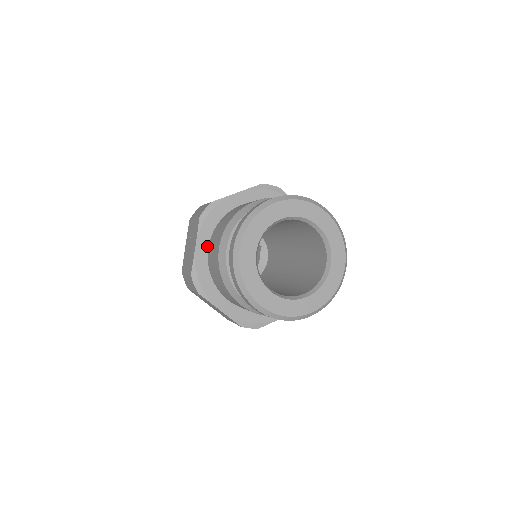
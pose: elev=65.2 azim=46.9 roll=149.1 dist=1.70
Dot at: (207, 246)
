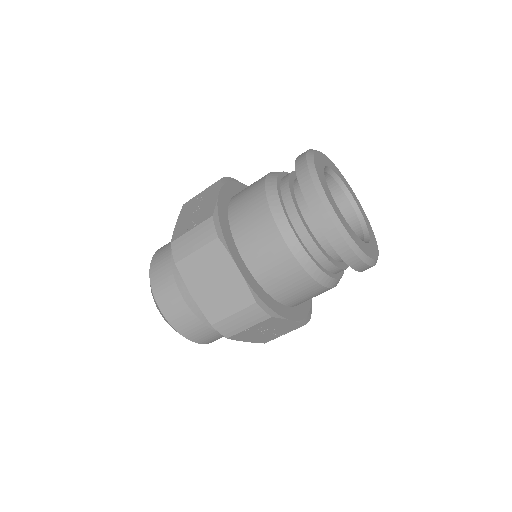
Dot at: (227, 204)
